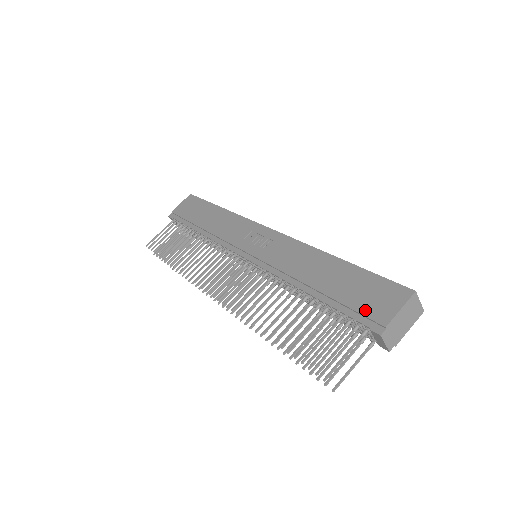
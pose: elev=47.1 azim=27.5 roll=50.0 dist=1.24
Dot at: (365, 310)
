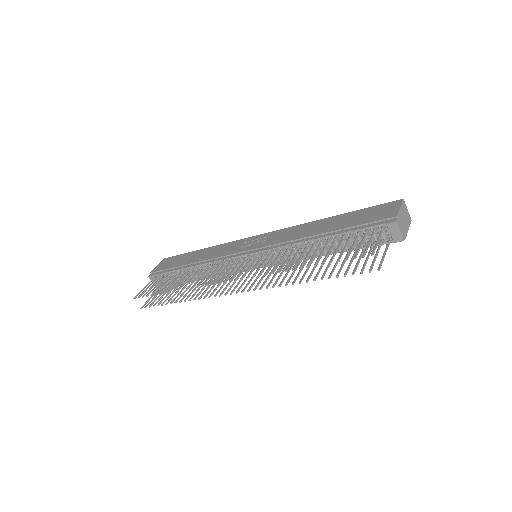
Dot at: (375, 219)
